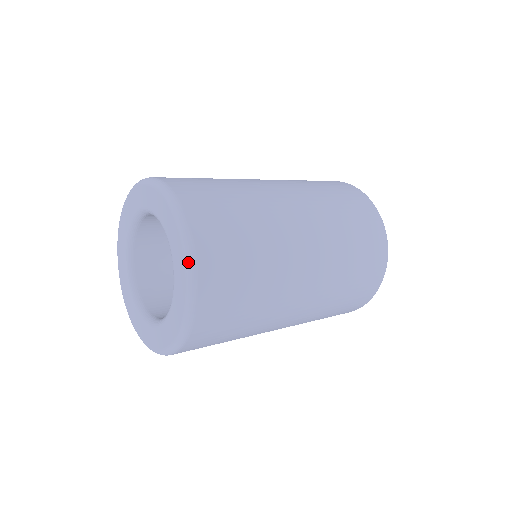
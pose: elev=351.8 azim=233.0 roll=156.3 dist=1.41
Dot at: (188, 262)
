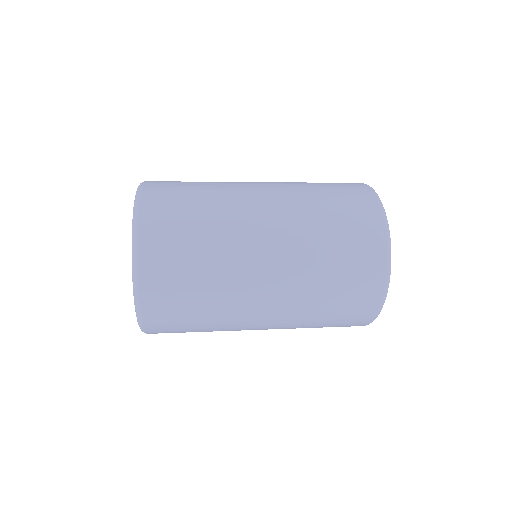
Dot at: (134, 295)
